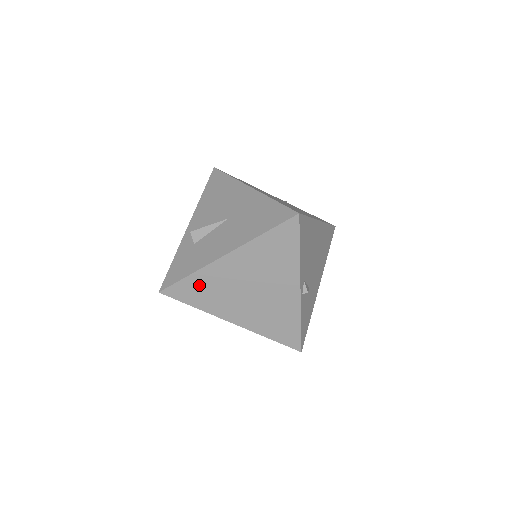
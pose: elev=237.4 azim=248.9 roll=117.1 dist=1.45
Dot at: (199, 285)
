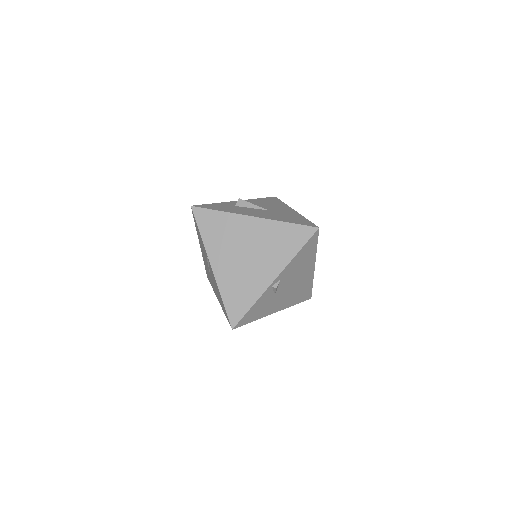
Dot at: (219, 222)
